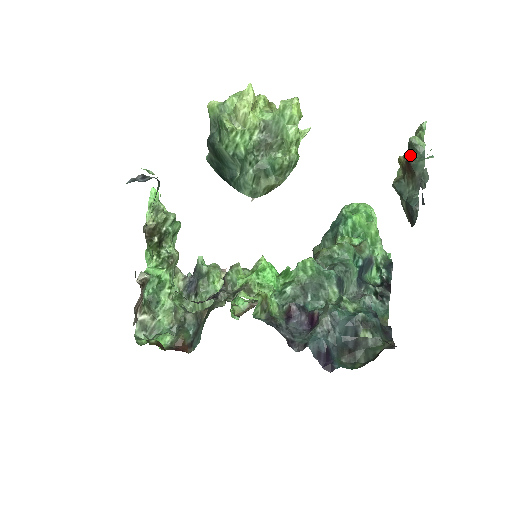
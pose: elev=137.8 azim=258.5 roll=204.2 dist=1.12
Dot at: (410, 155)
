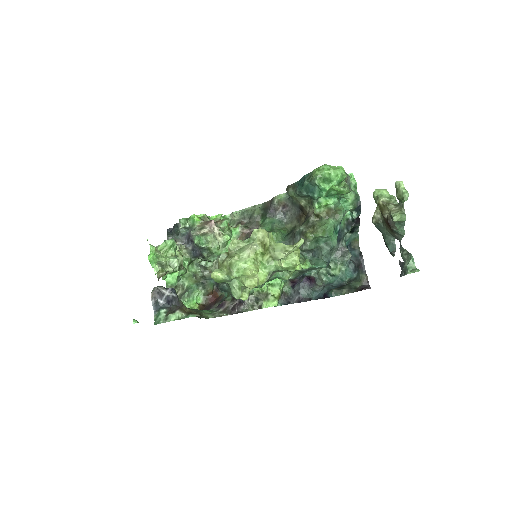
Dot at: (391, 221)
